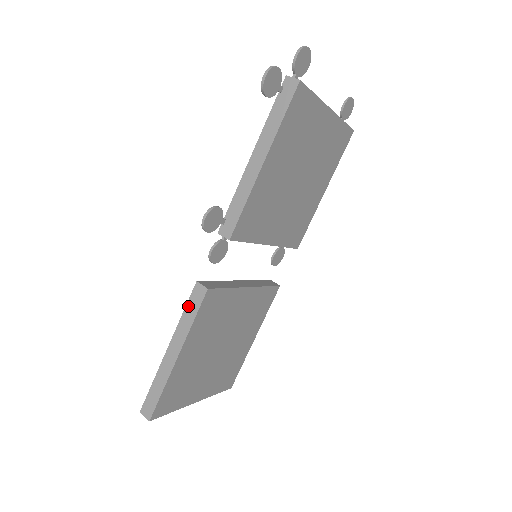
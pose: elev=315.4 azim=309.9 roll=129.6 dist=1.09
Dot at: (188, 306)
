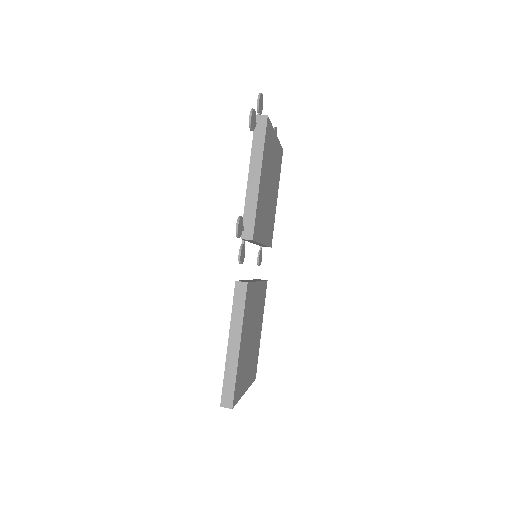
Dot at: (235, 302)
